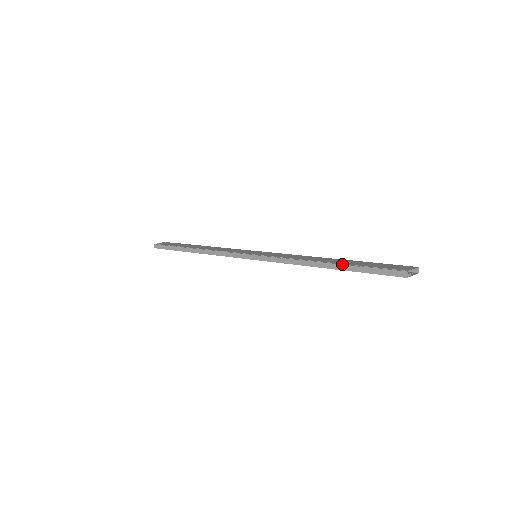
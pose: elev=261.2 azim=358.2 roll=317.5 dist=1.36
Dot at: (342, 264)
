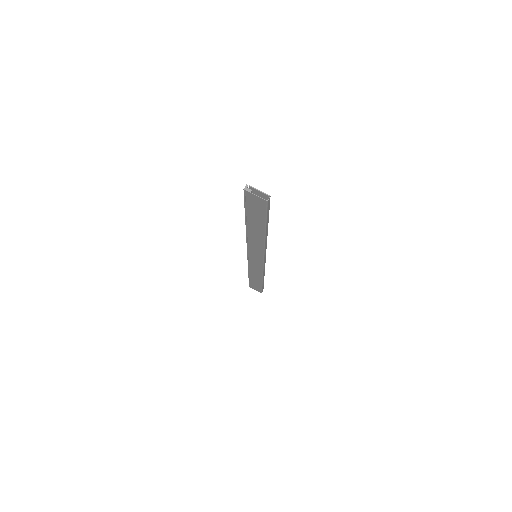
Dot at: occluded
